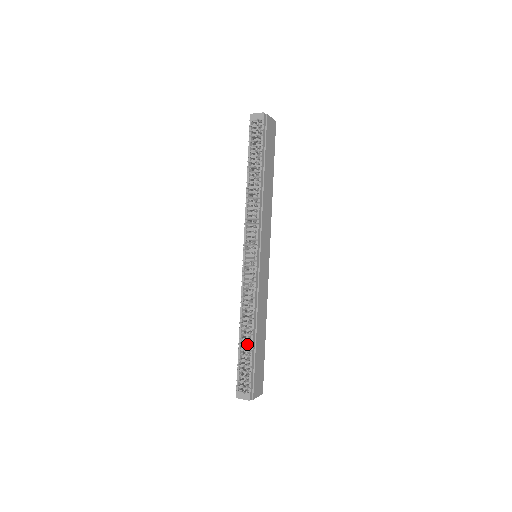
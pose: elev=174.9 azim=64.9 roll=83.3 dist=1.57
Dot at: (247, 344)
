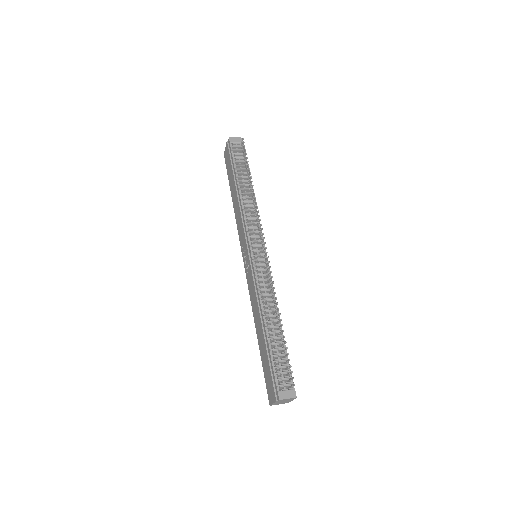
Dot at: (283, 331)
